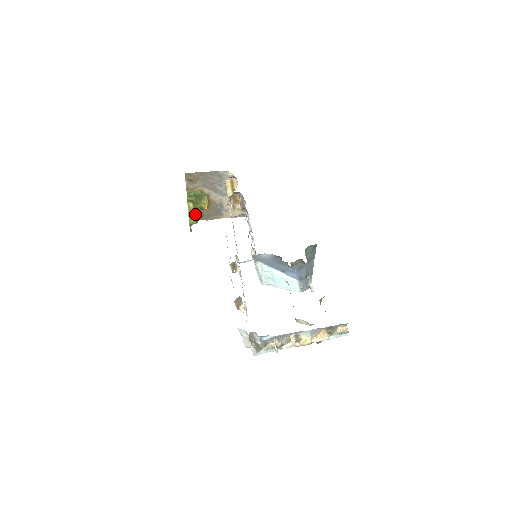
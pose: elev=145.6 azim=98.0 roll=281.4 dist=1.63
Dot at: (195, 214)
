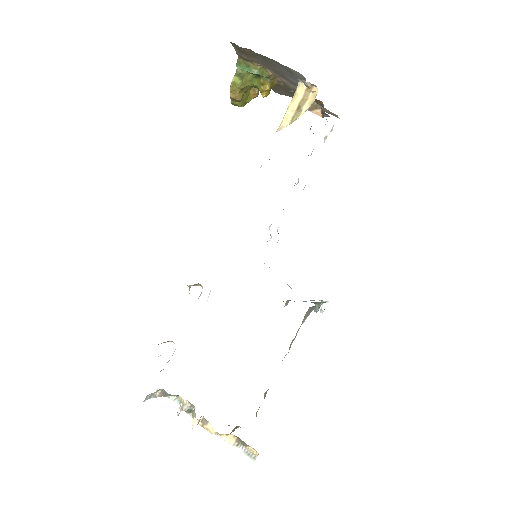
Dot at: (245, 94)
